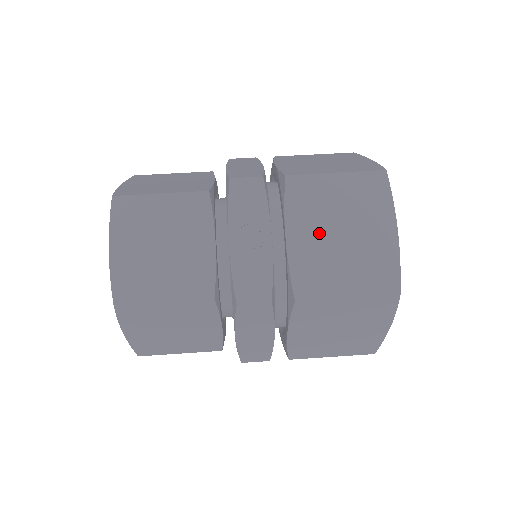
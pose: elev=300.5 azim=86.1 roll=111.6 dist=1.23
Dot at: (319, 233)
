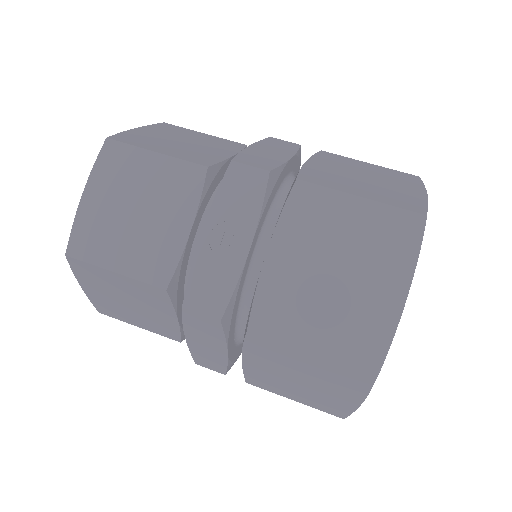
Dot at: (308, 262)
